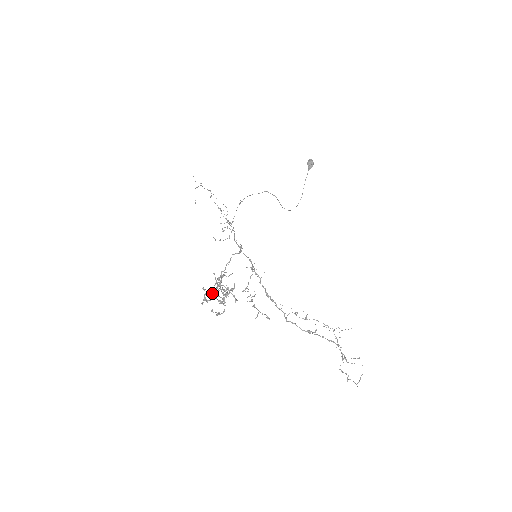
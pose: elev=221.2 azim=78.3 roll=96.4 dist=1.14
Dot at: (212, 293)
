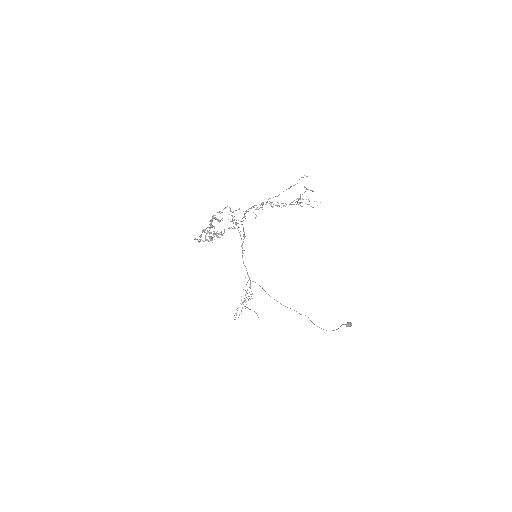
Dot at: occluded
